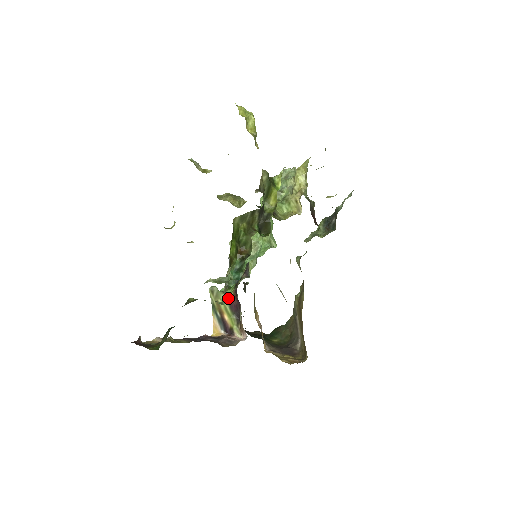
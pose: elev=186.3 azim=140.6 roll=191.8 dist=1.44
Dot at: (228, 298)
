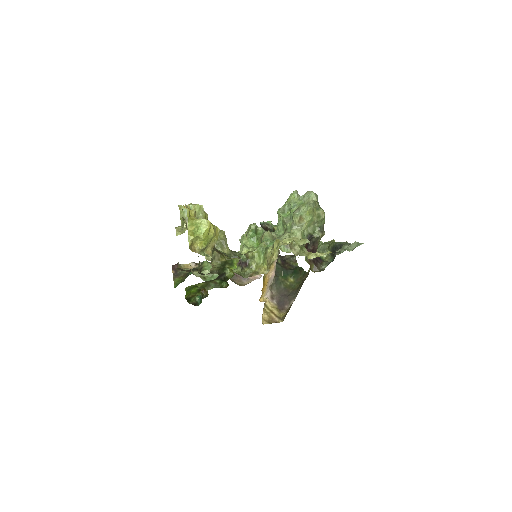
Dot at: occluded
